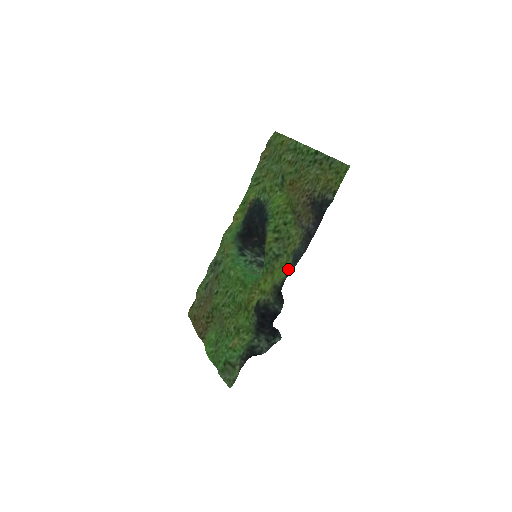
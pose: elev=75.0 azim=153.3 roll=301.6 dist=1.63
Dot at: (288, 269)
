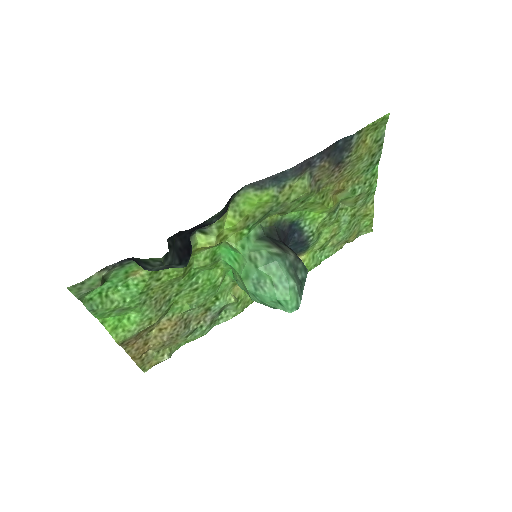
Dot at: (261, 191)
